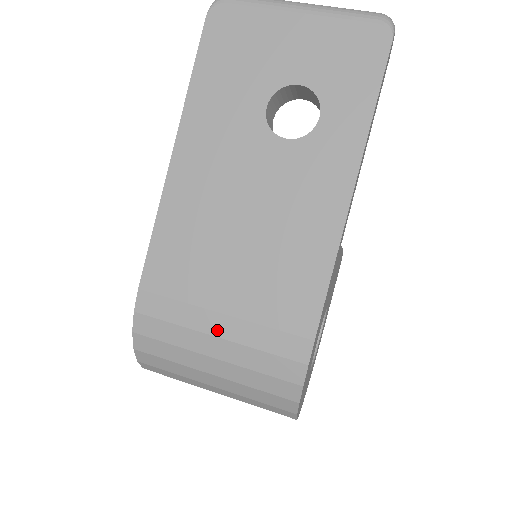
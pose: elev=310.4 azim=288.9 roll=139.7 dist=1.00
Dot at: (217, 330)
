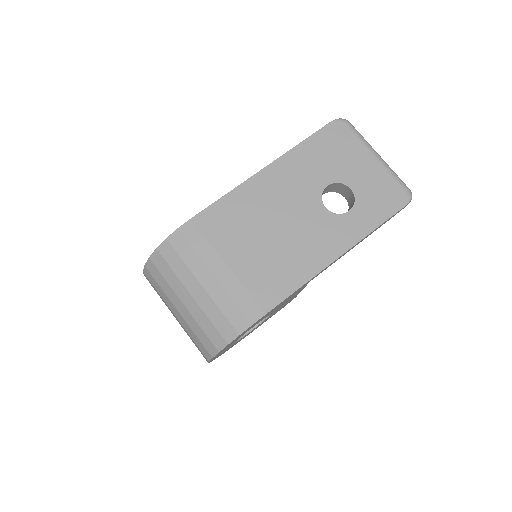
Dot at: (217, 272)
